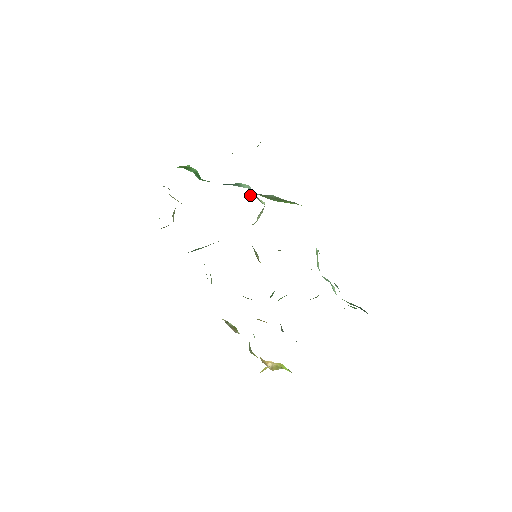
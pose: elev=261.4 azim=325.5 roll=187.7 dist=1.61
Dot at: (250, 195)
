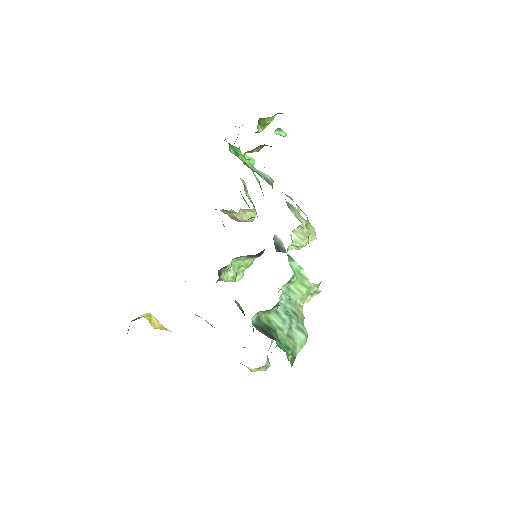
Dot at: occluded
